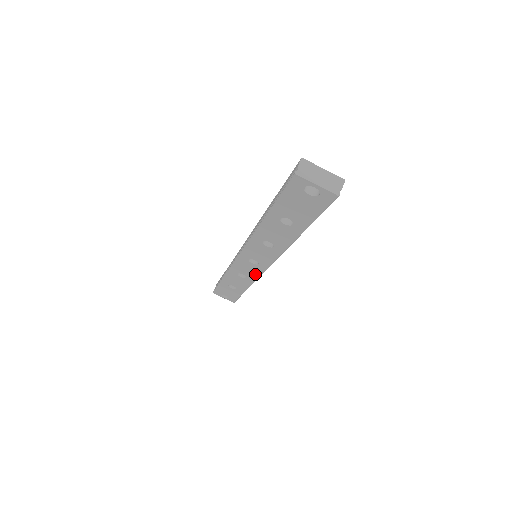
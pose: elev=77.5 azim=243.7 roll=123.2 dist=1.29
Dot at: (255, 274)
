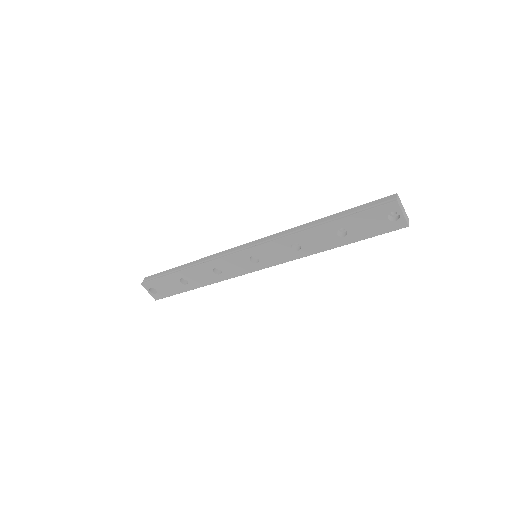
Dot at: (237, 272)
